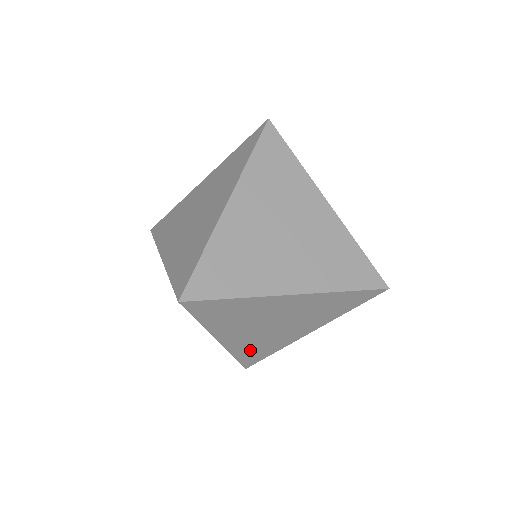
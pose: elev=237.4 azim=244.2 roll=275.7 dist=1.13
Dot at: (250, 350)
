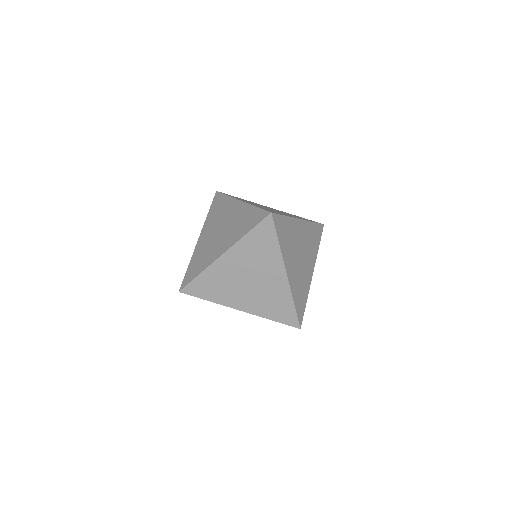
Dot at: (272, 309)
